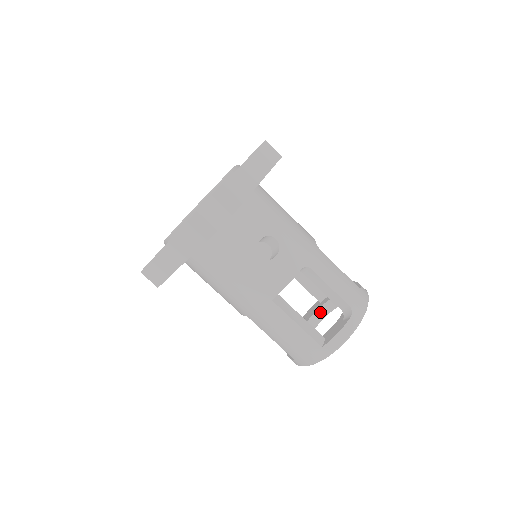
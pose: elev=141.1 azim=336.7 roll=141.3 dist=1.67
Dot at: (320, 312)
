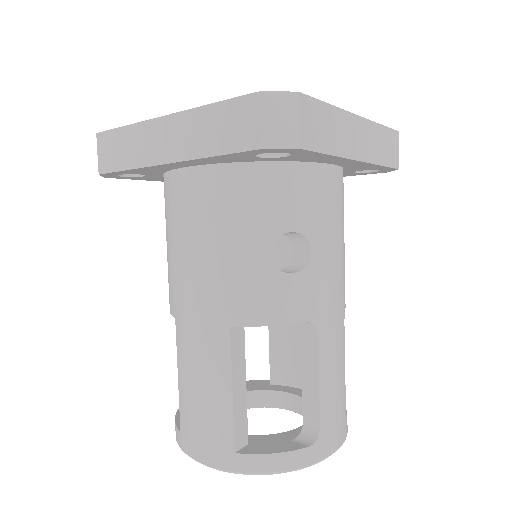
Dot at: (261, 396)
